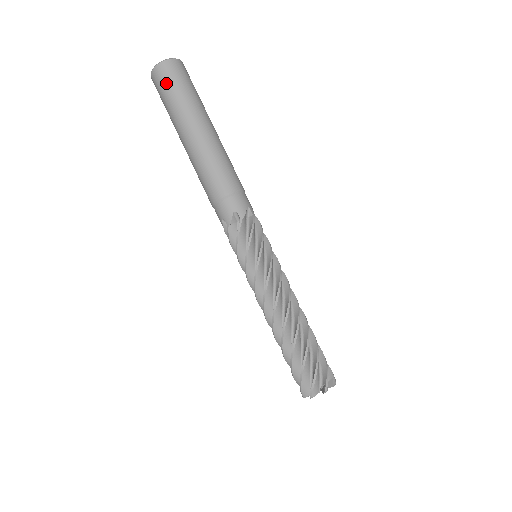
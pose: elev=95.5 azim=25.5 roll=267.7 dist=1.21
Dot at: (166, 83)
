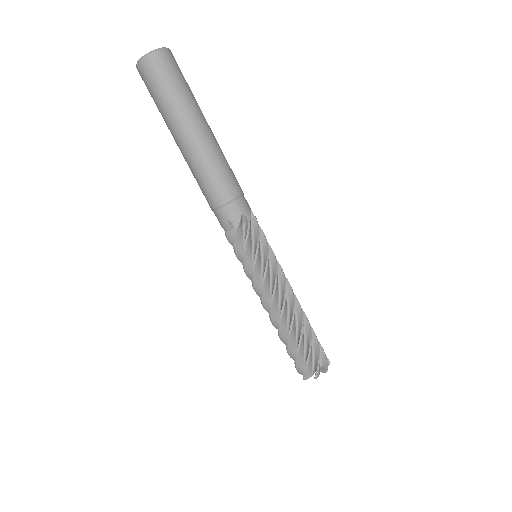
Dot at: (150, 84)
